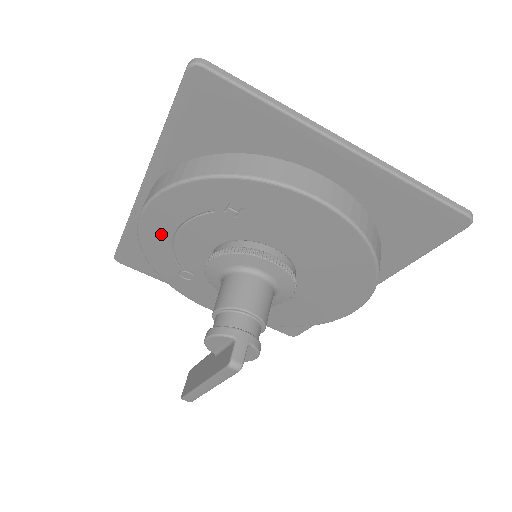
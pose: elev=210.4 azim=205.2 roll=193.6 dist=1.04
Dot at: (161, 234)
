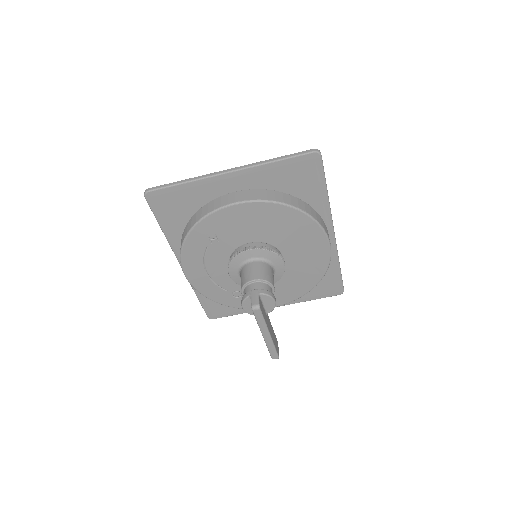
Dot at: (202, 279)
